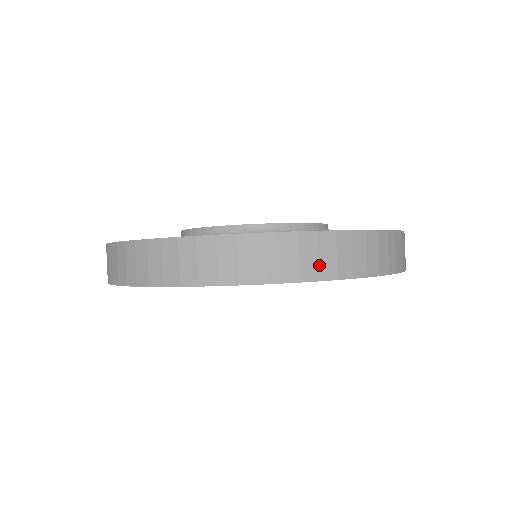
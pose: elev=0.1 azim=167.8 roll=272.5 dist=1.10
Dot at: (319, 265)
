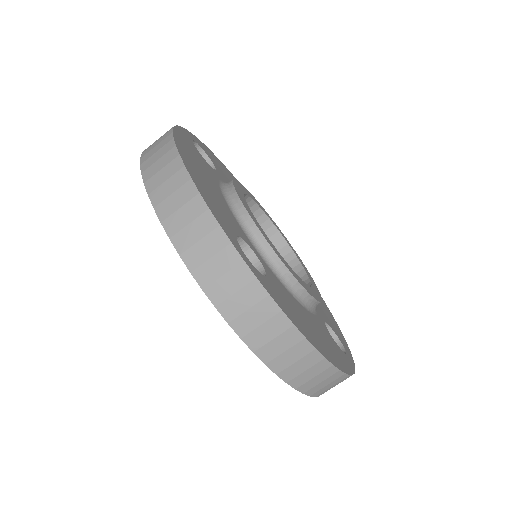
Dot at: (228, 298)
